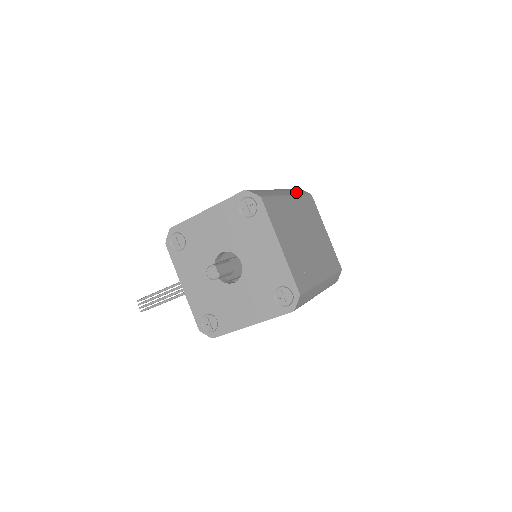
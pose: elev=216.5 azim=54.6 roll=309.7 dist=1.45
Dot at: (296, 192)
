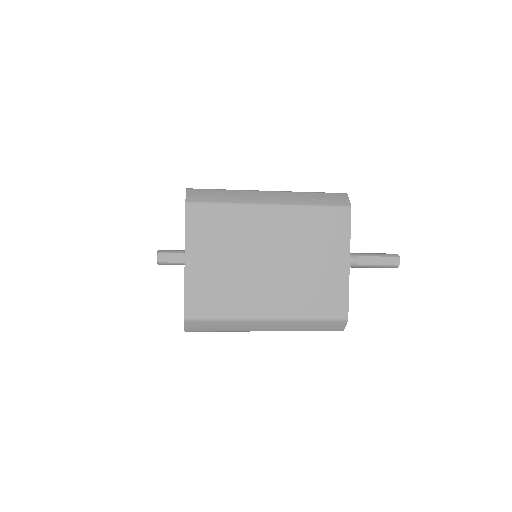
Dot at: (309, 200)
